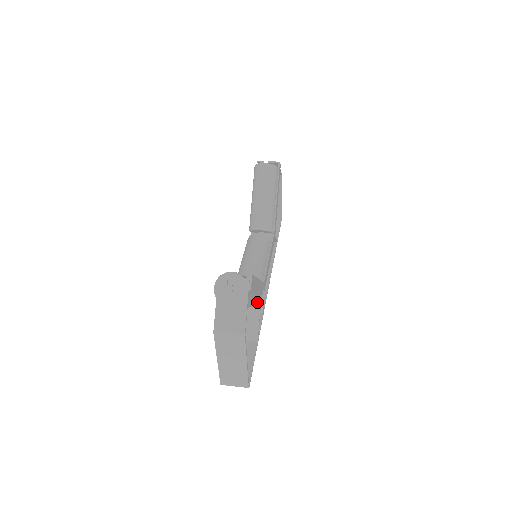
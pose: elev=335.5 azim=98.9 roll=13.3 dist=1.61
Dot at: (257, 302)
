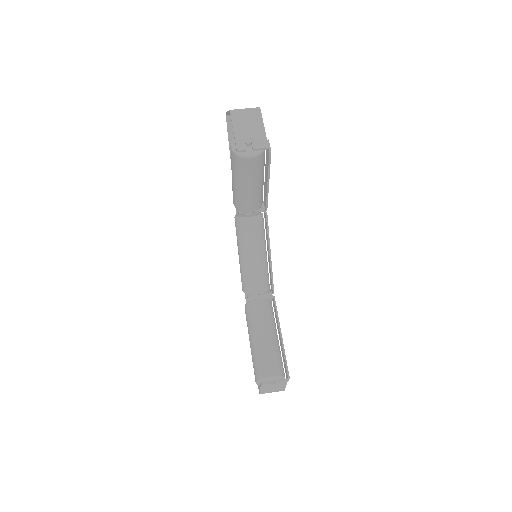
Dot at: occluded
